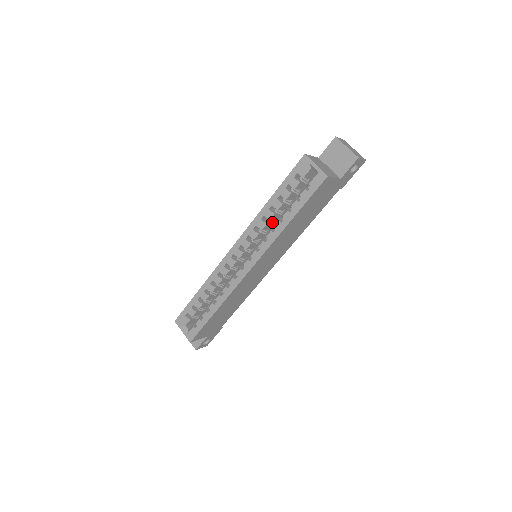
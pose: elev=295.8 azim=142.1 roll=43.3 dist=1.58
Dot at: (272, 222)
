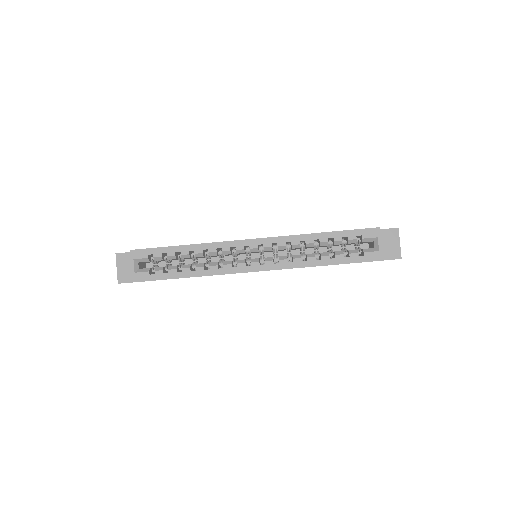
Dot at: occluded
